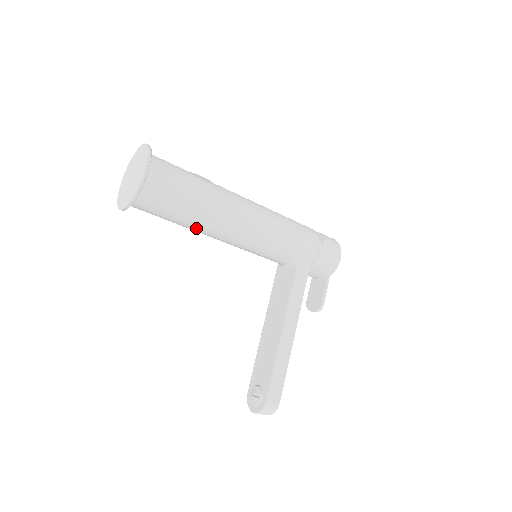
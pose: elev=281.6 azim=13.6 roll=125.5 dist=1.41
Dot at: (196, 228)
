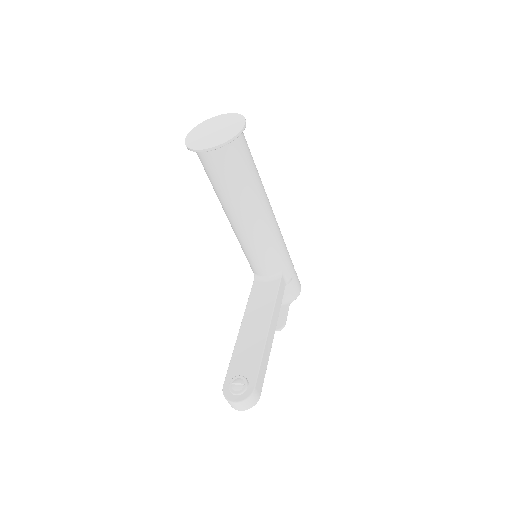
Dot at: (238, 202)
